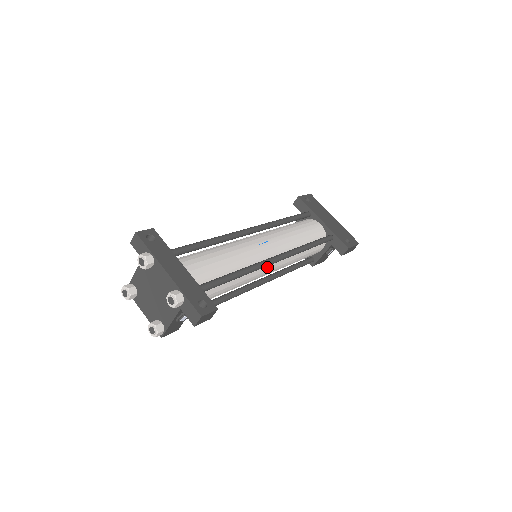
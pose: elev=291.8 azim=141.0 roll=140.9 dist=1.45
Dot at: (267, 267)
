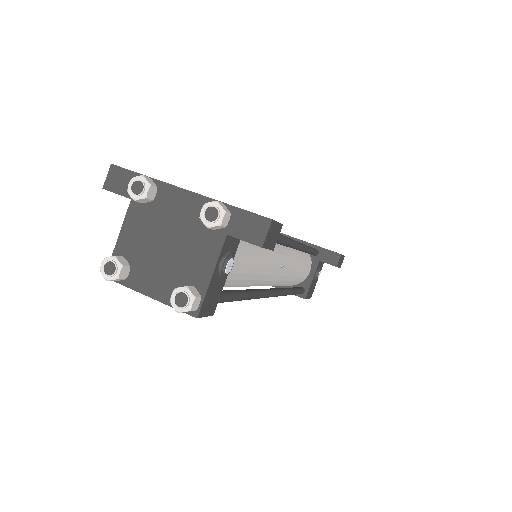
Dot at: (280, 255)
